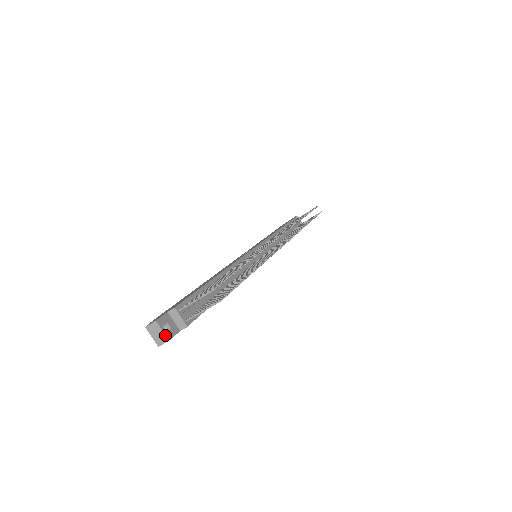
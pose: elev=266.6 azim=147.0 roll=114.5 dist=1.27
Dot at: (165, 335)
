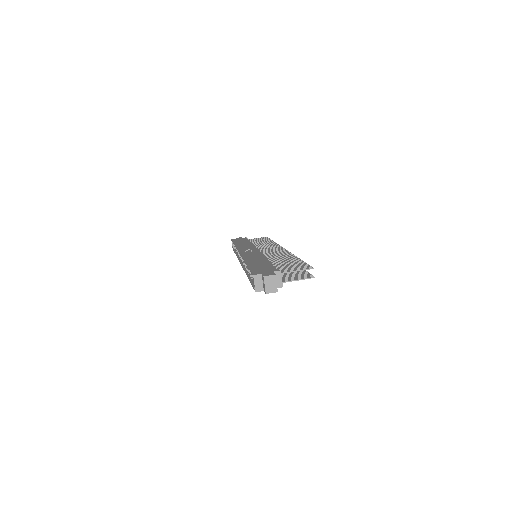
Dot at: occluded
